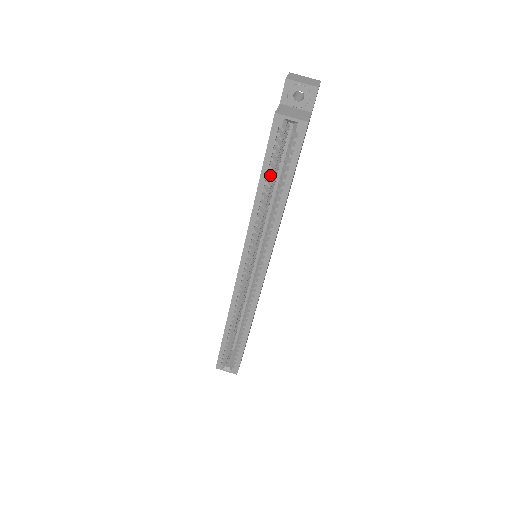
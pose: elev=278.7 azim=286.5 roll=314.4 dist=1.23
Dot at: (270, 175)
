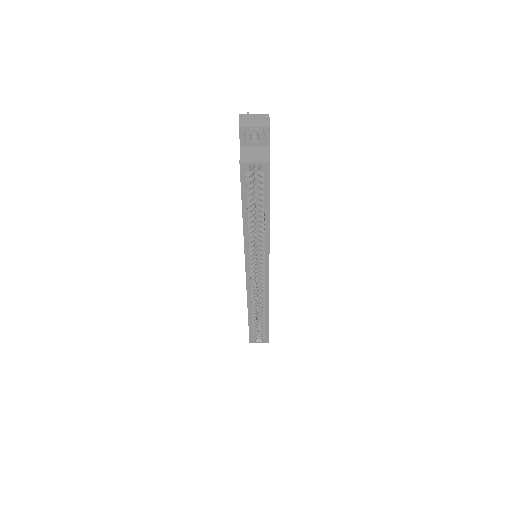
Dot at: (250, 206)
